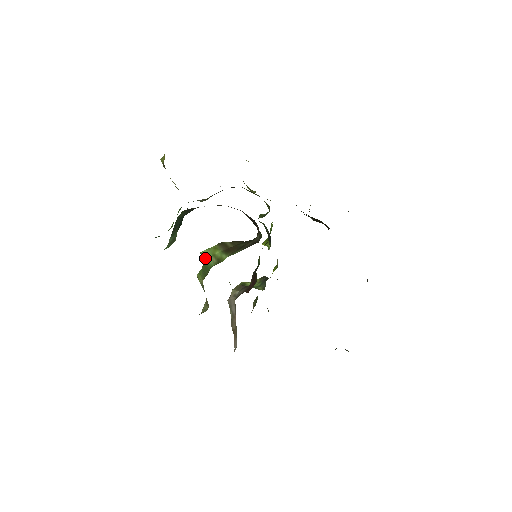
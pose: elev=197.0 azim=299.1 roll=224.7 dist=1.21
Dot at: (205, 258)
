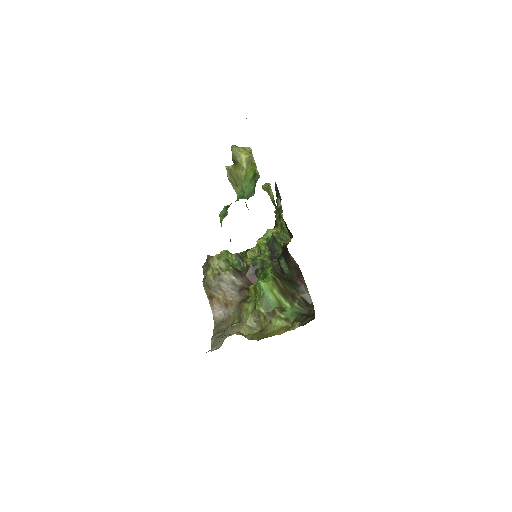
Dot at: (265, 291)
